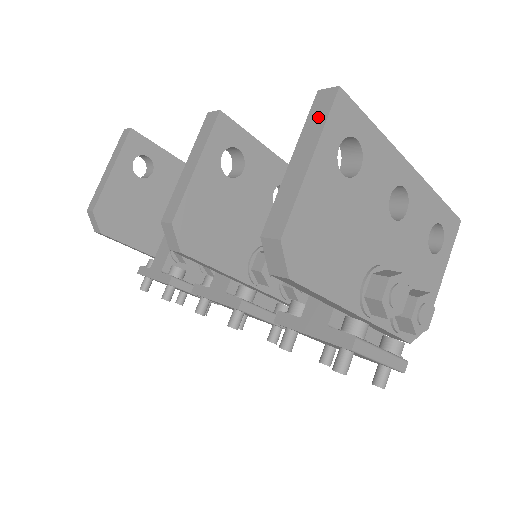
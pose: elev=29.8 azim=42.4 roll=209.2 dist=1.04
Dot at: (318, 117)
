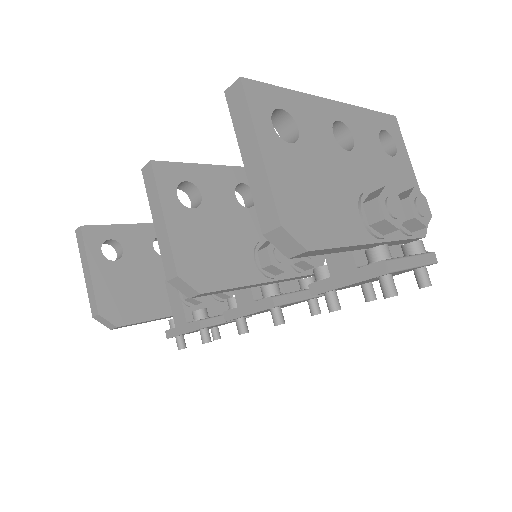
Dot at: (240, 112)
